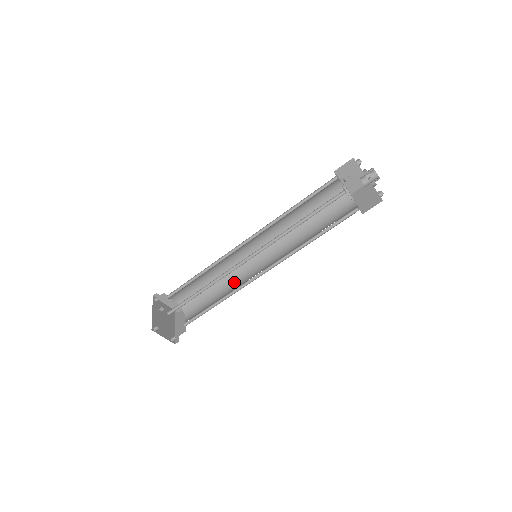
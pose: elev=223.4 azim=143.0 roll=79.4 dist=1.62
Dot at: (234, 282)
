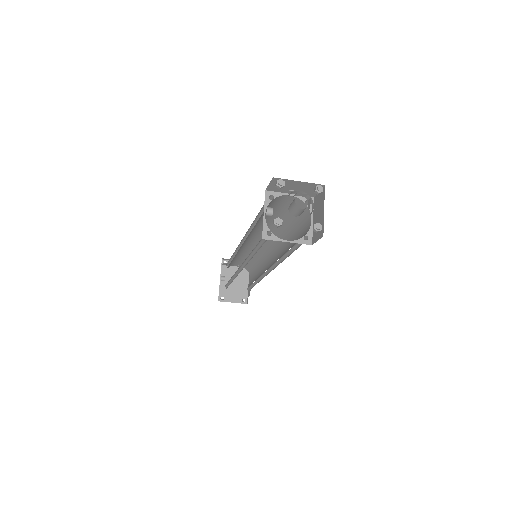
Dot at: (263, 263)
